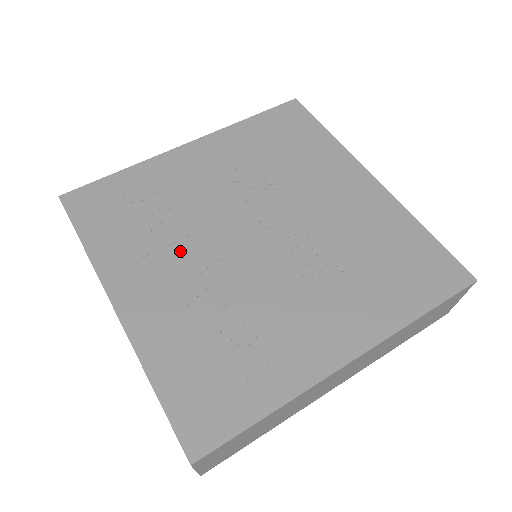
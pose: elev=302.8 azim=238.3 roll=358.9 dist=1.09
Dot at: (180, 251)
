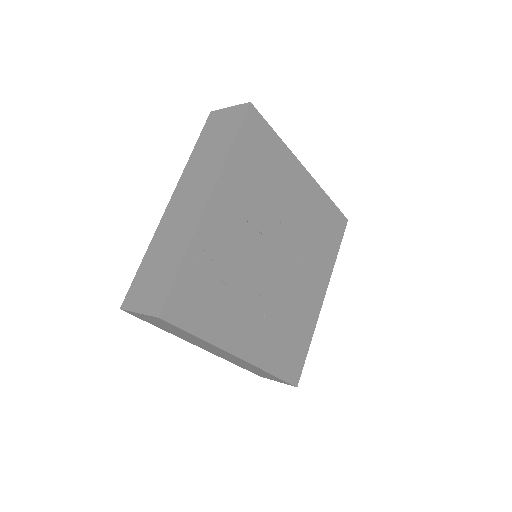
Dot at: (250, 298)
